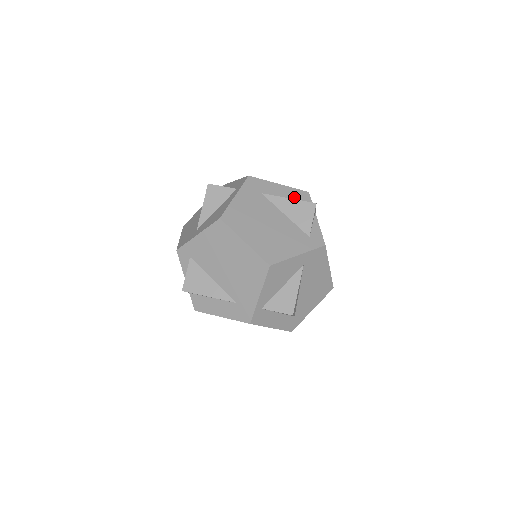
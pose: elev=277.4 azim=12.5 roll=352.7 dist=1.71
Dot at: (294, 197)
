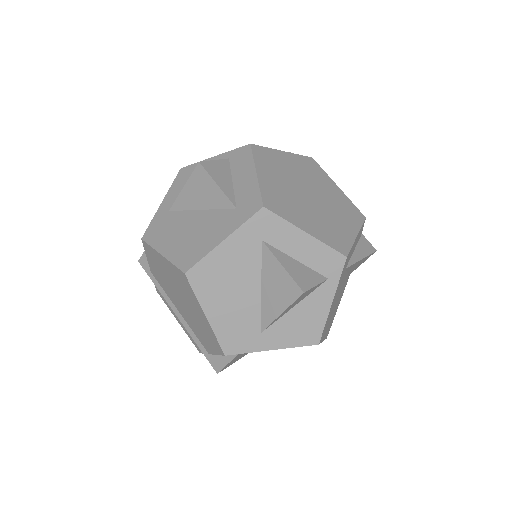
Dot at: occluded
